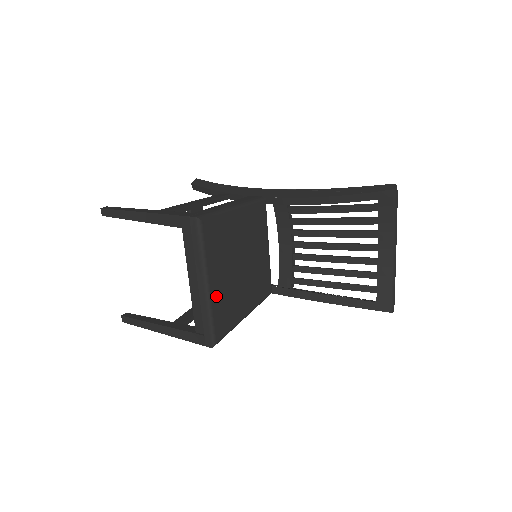
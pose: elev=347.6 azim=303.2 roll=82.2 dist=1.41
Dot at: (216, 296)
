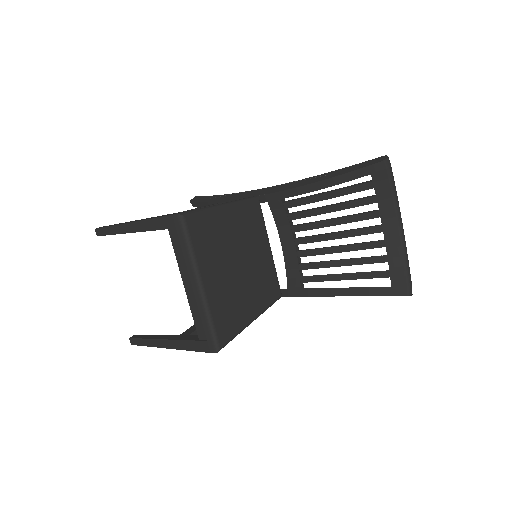
Dot at: (213, 297)
